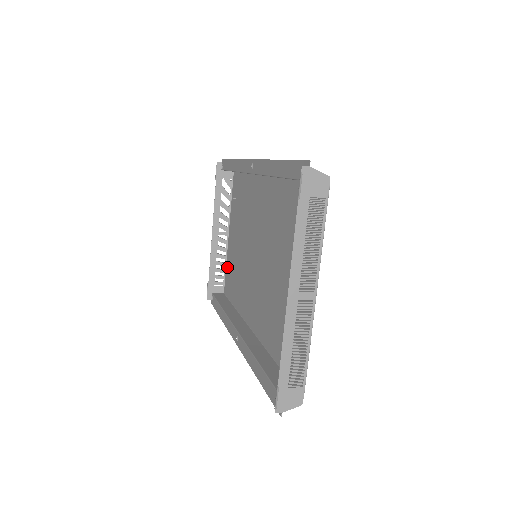
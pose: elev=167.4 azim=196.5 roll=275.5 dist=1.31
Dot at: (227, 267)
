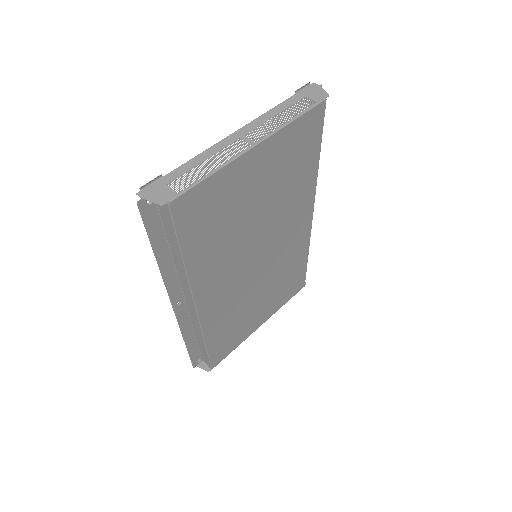
Dot at: (235, 345)
